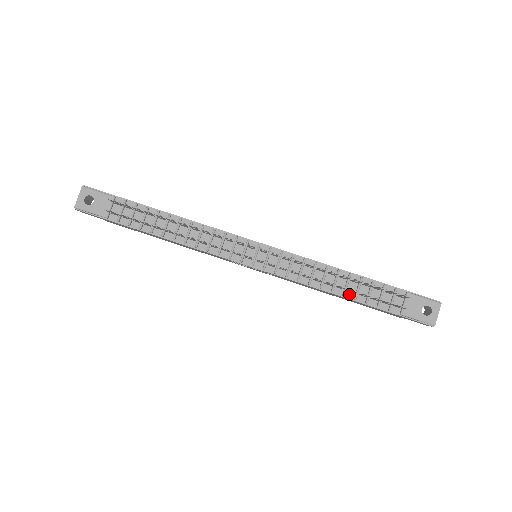
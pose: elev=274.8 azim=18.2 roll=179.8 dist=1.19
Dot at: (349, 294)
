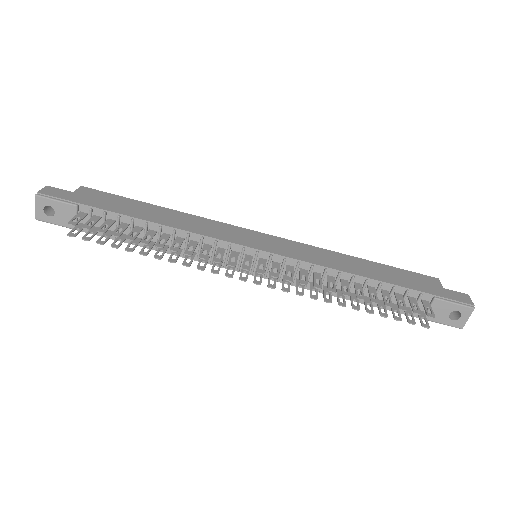
Dot at: (365, 299)
